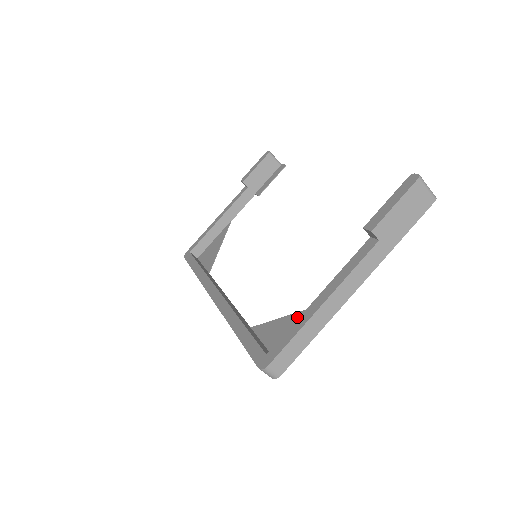
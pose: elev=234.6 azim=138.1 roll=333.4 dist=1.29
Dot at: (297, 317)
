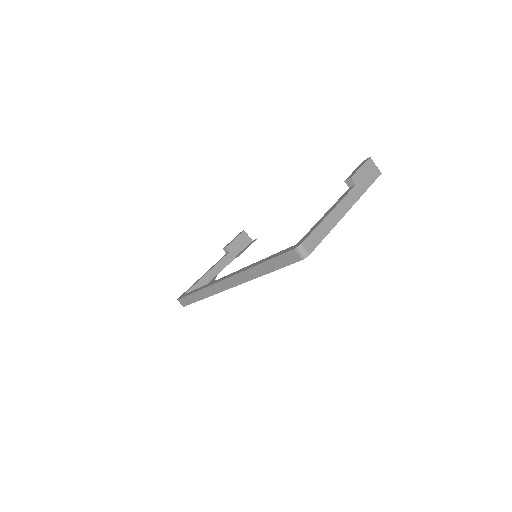
Dot at: occluded
